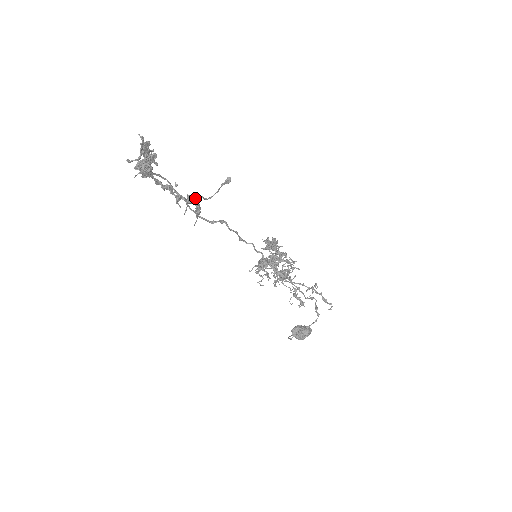
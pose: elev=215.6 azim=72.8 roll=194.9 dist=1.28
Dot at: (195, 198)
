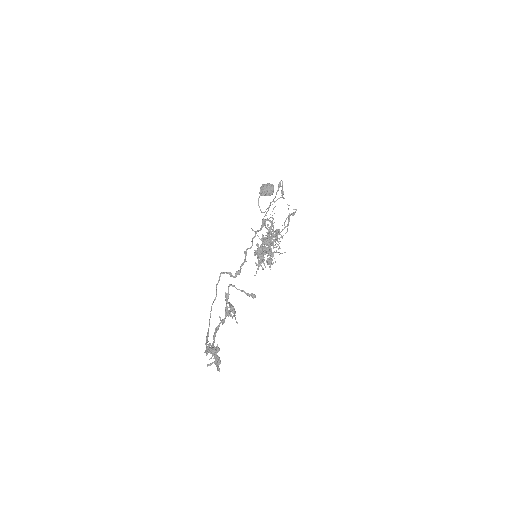
Dot at: (226, 299)
